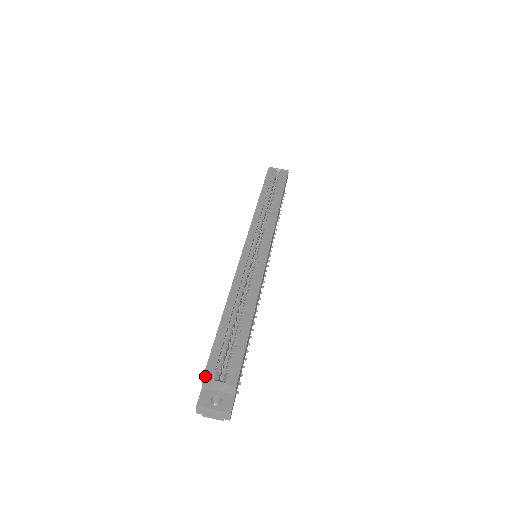
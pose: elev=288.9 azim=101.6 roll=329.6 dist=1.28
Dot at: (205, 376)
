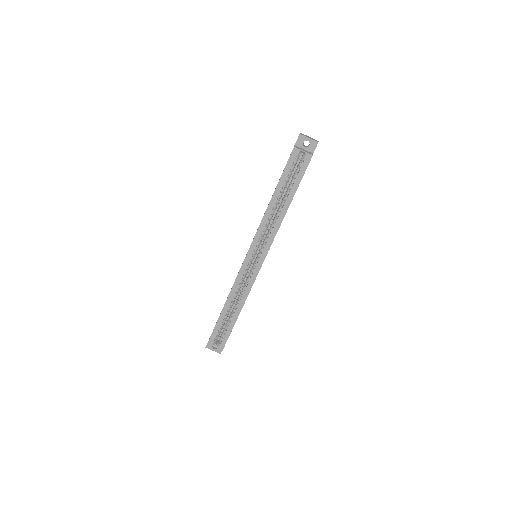
Dot at: (208, 343)
